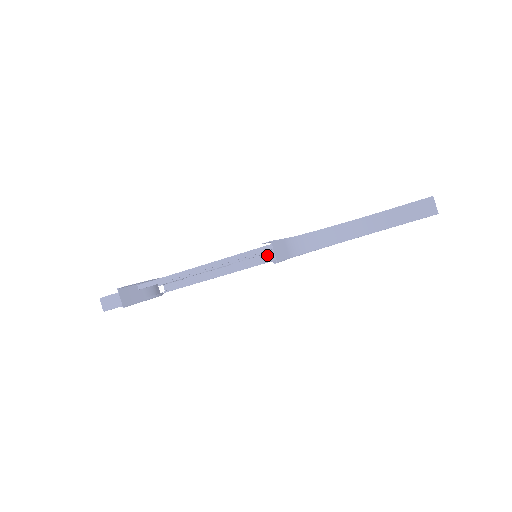
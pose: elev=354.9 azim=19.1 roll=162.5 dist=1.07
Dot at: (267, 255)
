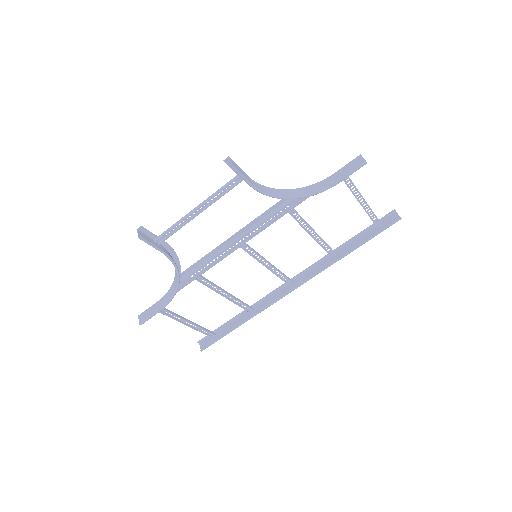
Dot at: (281, 293)
